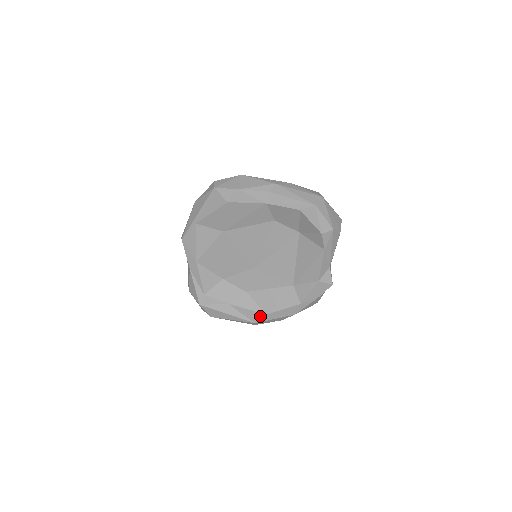
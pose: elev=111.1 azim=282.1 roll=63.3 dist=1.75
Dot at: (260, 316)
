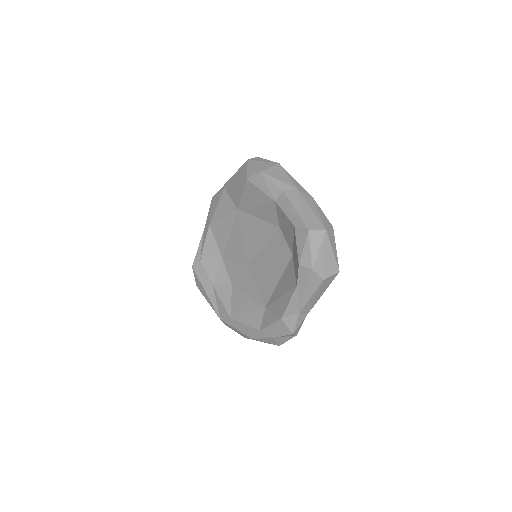
Dot at: (226, 315)
